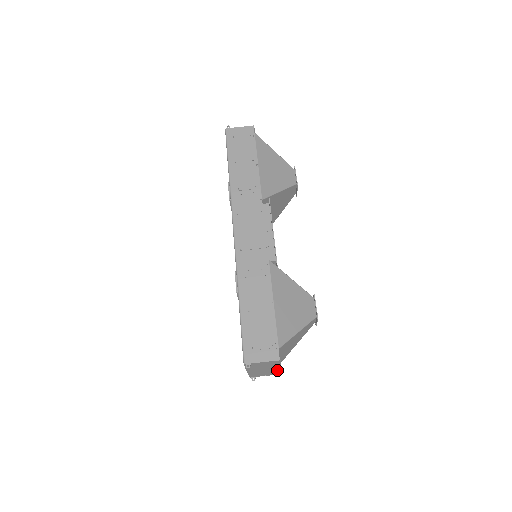
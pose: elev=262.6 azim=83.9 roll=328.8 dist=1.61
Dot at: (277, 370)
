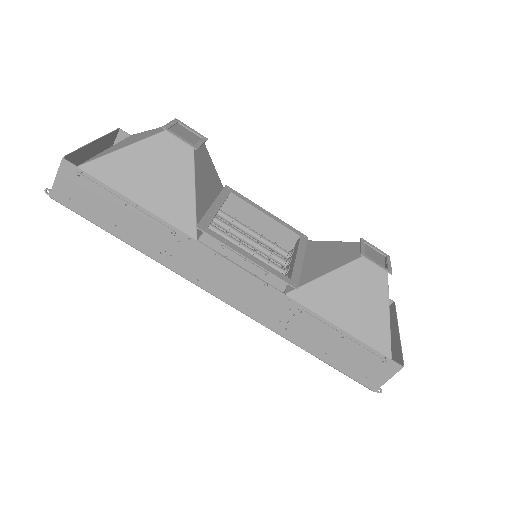
Dot at: (394, 323)
